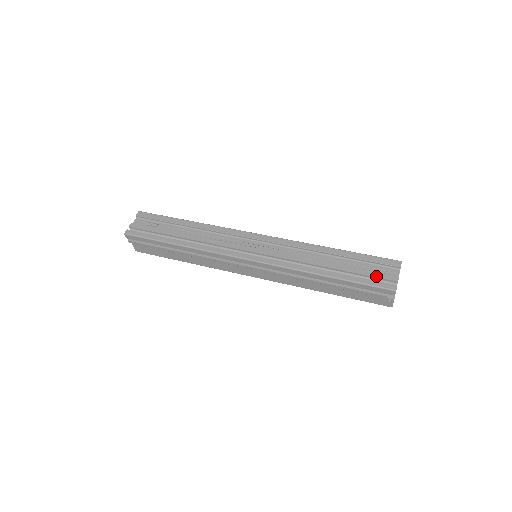
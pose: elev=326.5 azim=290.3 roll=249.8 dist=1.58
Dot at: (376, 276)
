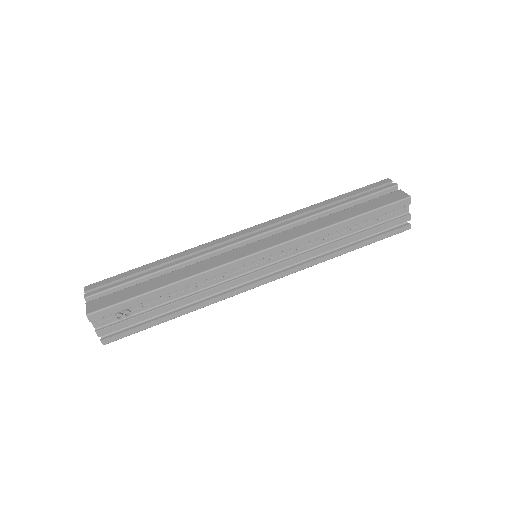
Dot at: (392, 226)
